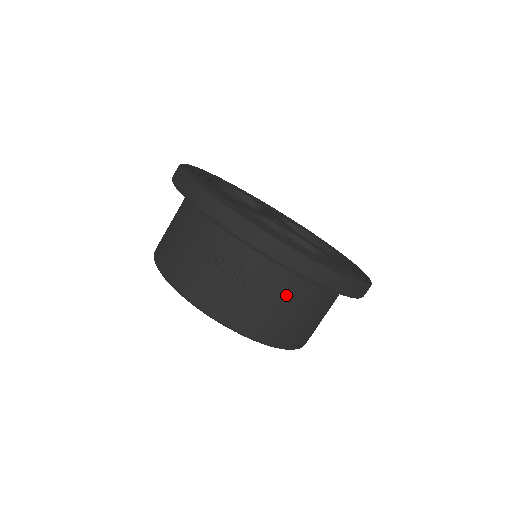
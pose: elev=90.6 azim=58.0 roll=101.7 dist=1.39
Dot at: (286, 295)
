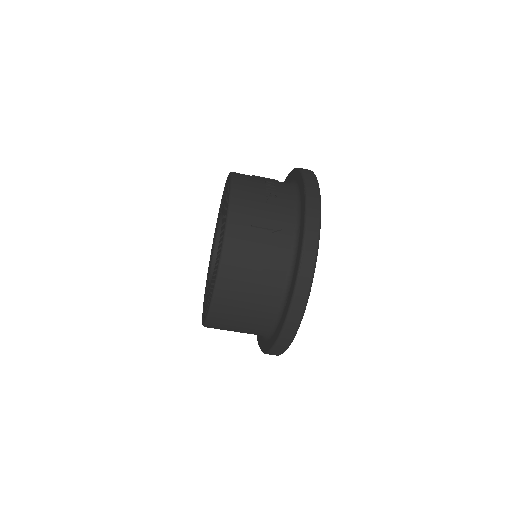
Dot at: (276, 230)
